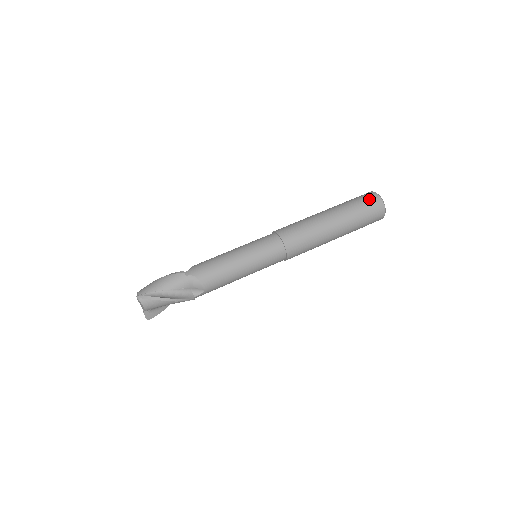
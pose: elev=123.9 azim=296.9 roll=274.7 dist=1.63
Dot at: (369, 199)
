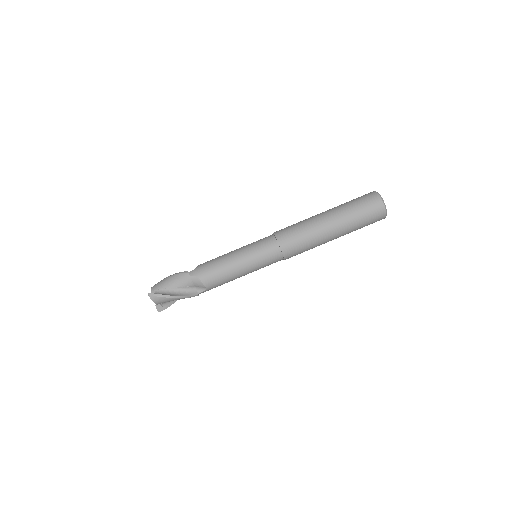
Dot at: (369, 201)
